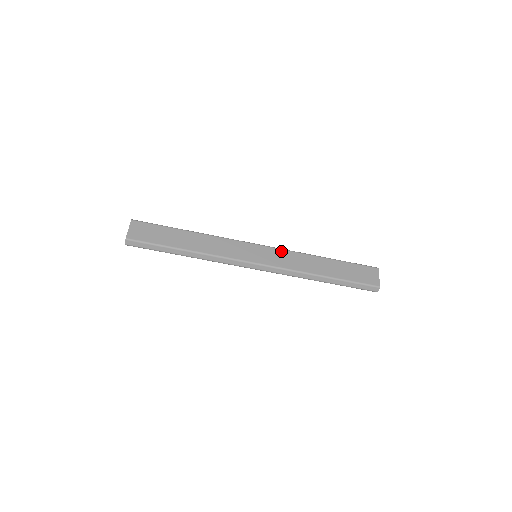
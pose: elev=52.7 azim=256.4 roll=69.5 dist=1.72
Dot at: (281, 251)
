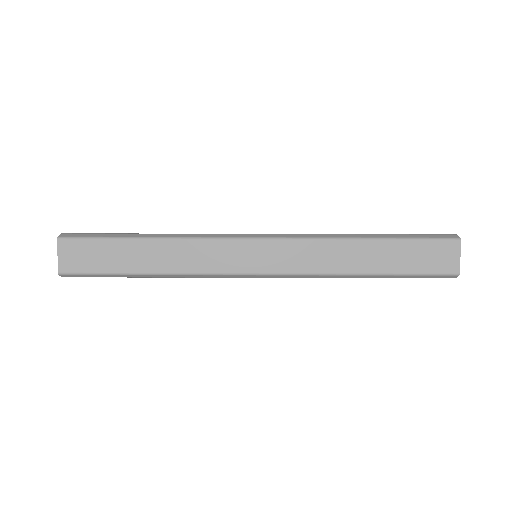
Dot at: (294, 243)
